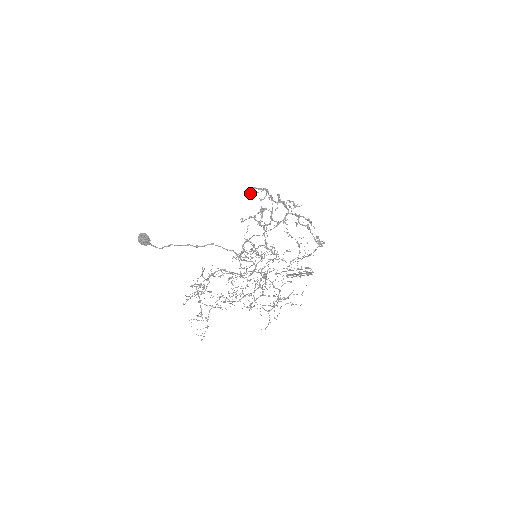
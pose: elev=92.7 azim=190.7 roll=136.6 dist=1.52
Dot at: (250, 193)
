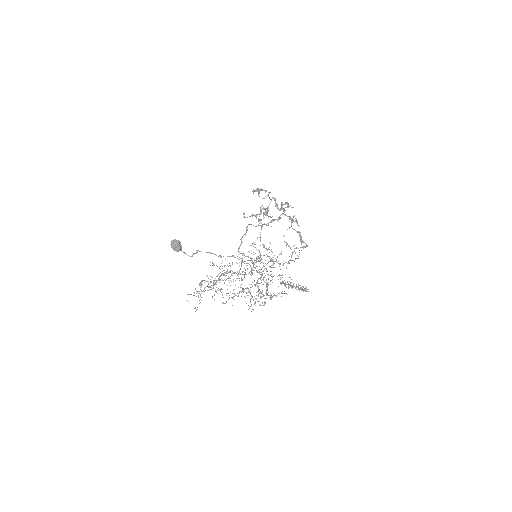
Dot at: occluded
